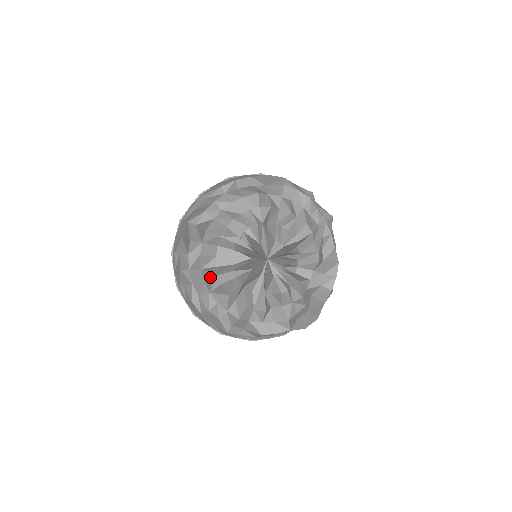
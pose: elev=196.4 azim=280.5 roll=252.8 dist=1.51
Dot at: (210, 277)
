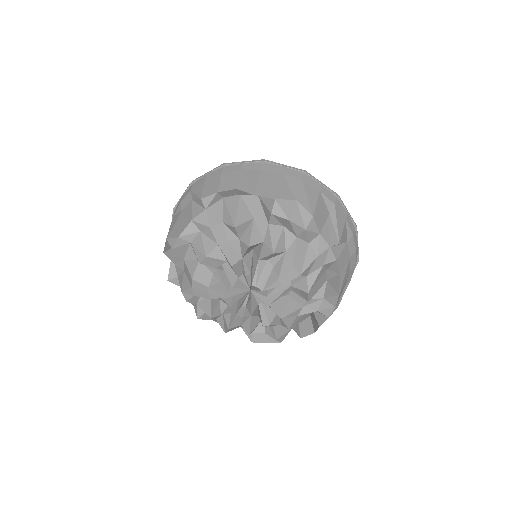
Dot at: occluded
